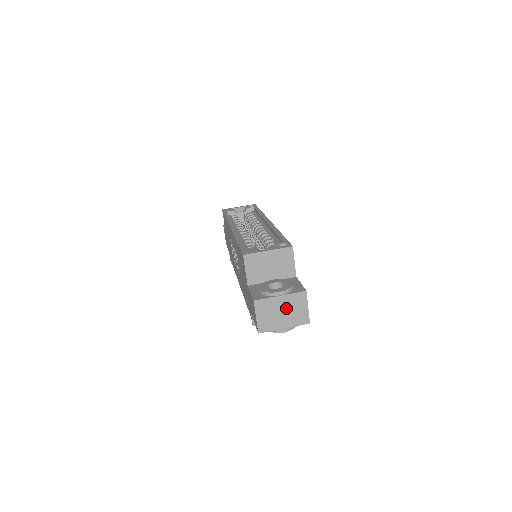
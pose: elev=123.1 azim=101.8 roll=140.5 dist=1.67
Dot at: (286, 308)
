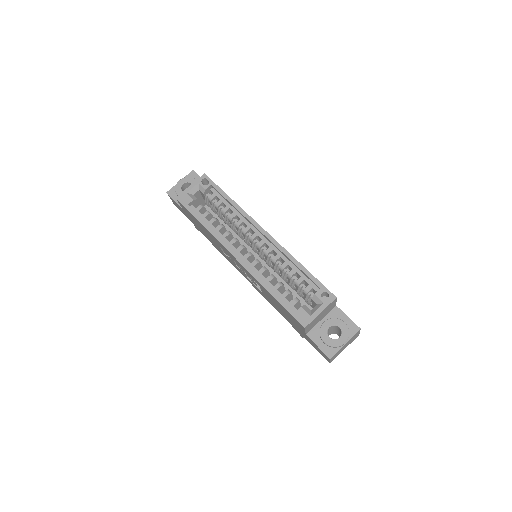
Dot at: (347, 344)
